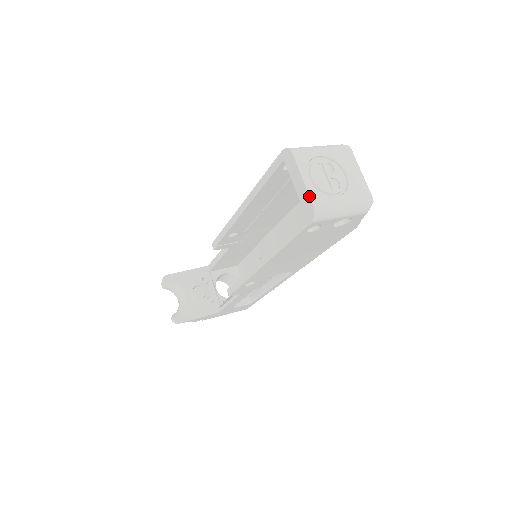
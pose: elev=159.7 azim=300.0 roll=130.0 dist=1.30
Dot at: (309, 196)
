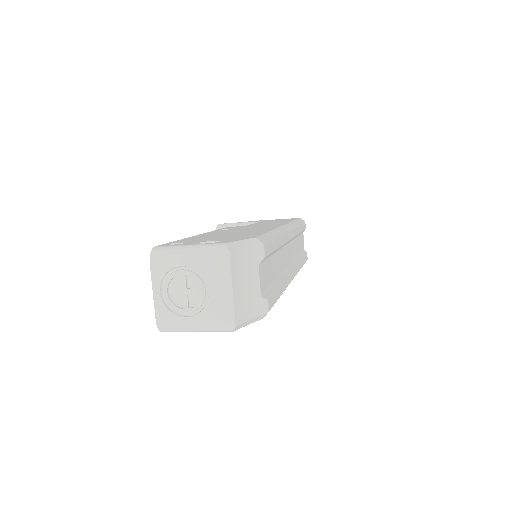
Dot at: (155, 312)
